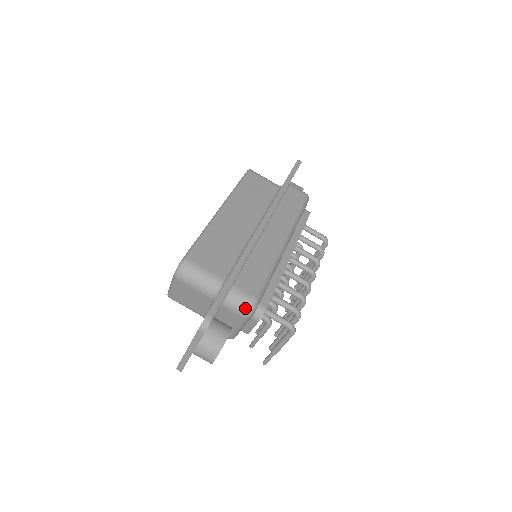
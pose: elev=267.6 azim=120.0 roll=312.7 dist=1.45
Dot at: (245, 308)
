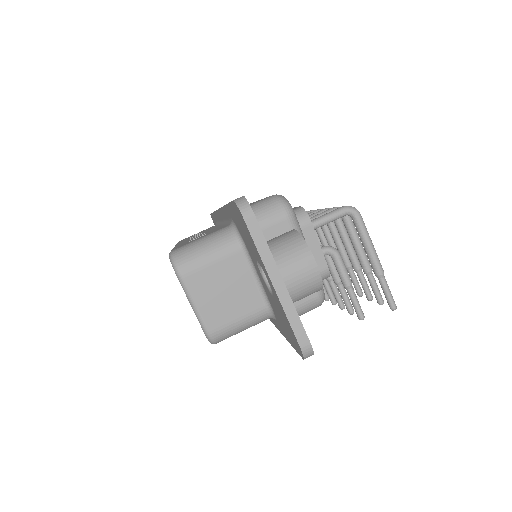
Dot at: (276, 205)
